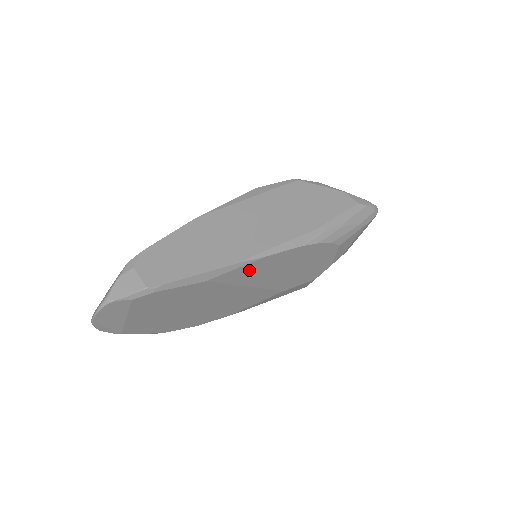
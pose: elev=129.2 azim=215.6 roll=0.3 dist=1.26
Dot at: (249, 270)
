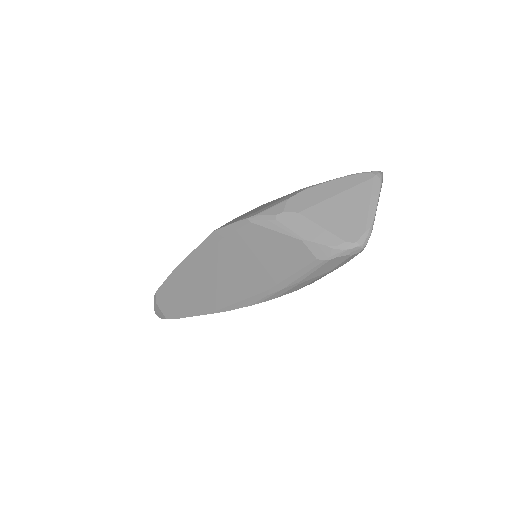
Dot at: occluded
